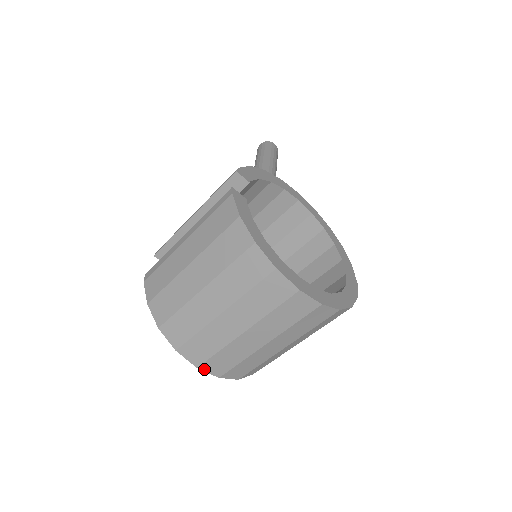
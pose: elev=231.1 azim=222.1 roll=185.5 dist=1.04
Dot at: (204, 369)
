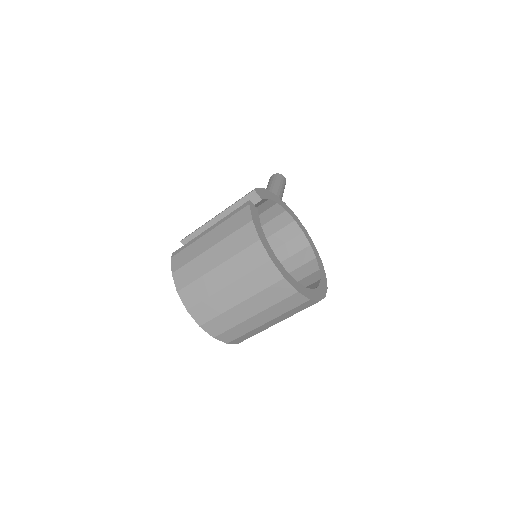
Dot at: (204, 328)
